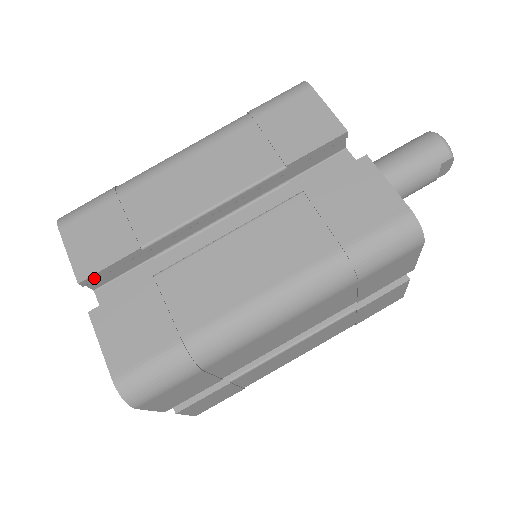
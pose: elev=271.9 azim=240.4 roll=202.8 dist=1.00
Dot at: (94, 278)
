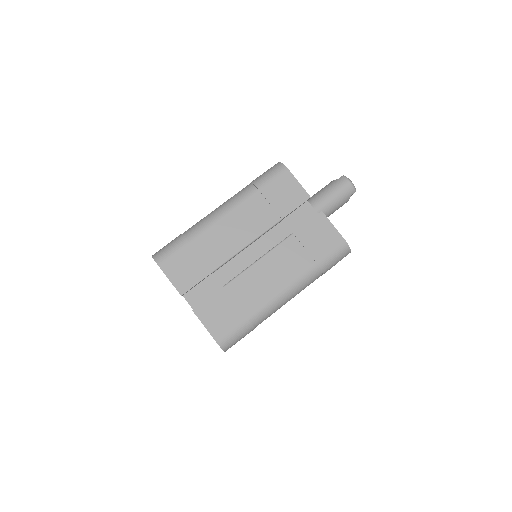
Dot at: occluded
